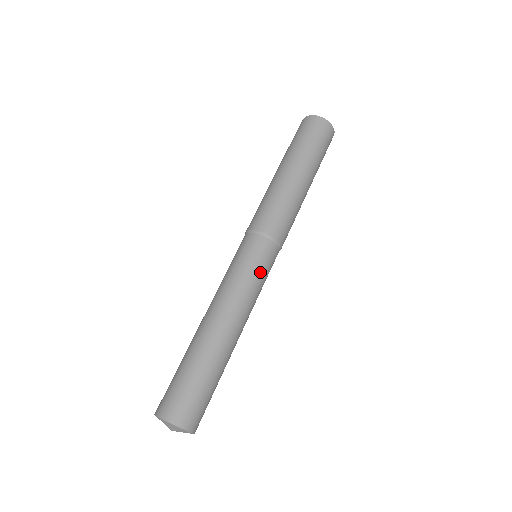
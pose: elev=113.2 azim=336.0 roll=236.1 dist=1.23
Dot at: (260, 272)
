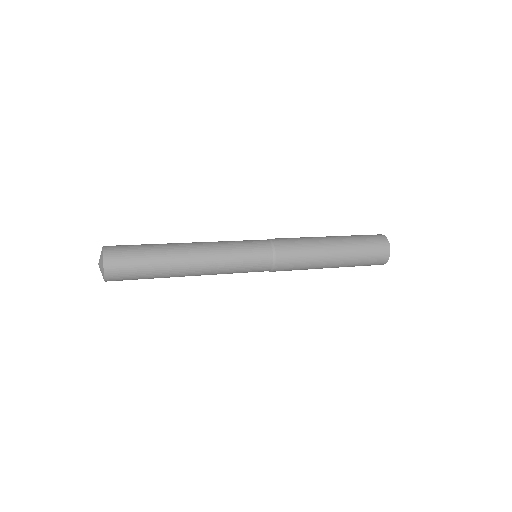
Dot at: (244, 247)
